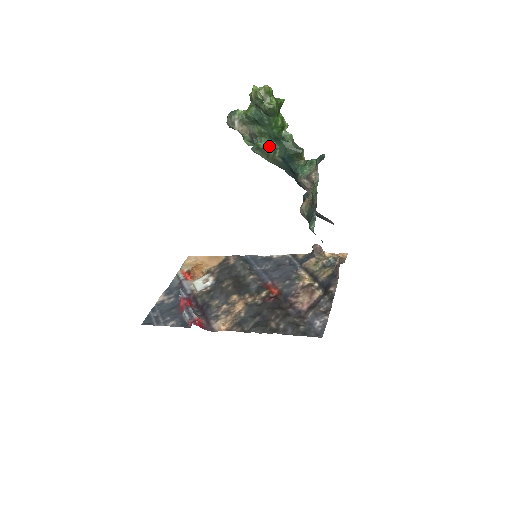
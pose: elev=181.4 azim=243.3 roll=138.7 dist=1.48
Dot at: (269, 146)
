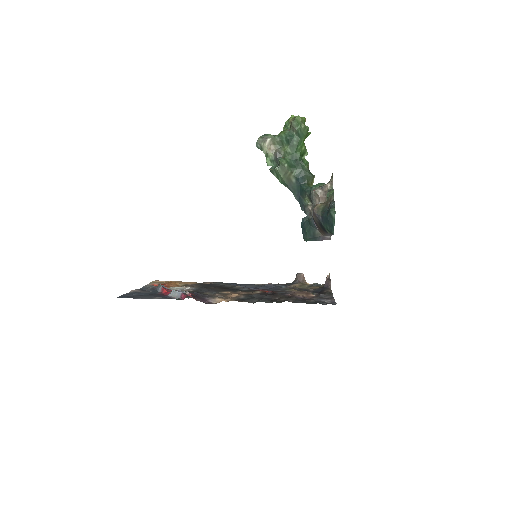
Dot at: (289, 165)
